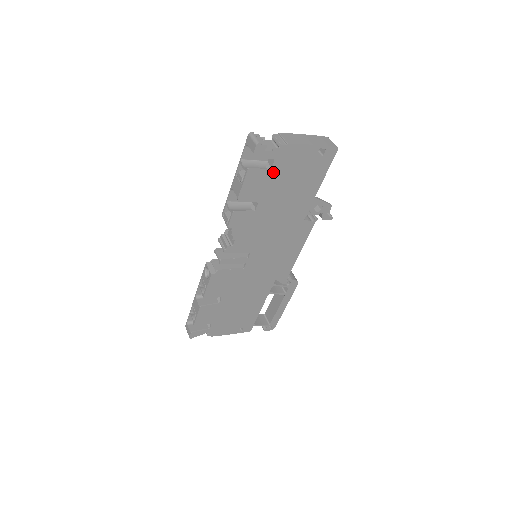
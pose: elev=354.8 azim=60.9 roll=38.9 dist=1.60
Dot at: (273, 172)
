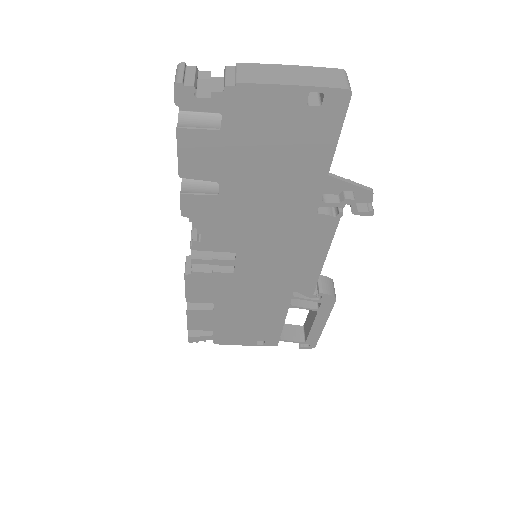
Dot at: (227, 134)
